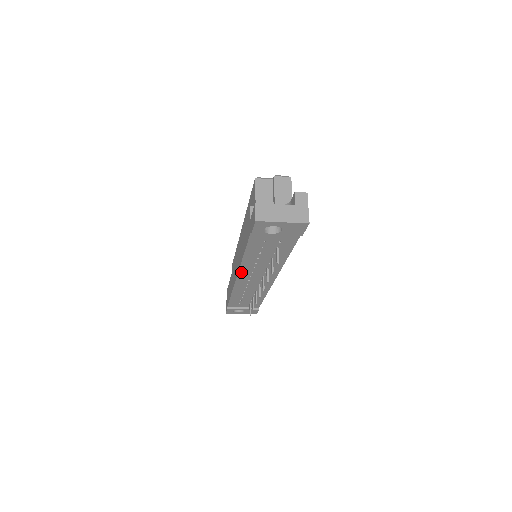
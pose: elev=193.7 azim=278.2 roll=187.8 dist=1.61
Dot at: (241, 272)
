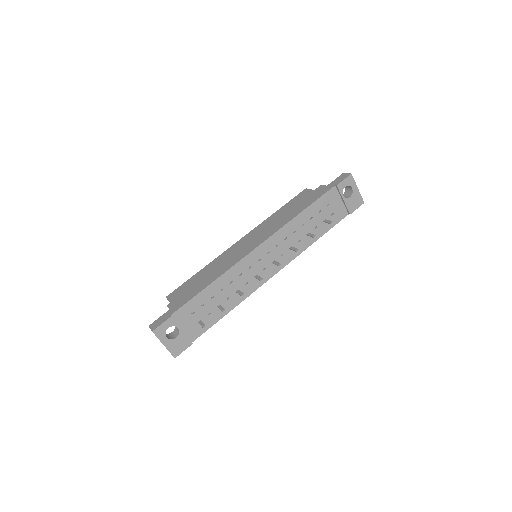
Dot at: (271, 239)
